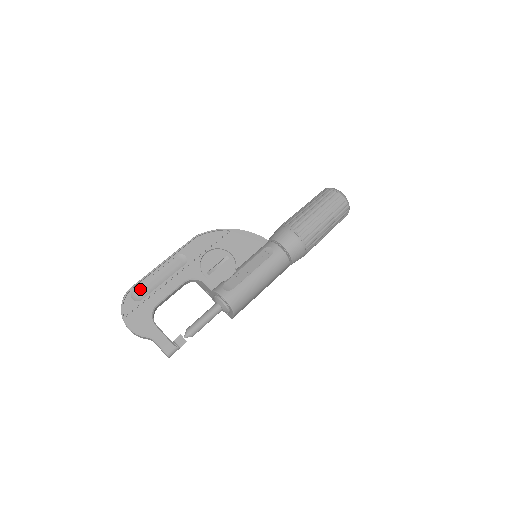
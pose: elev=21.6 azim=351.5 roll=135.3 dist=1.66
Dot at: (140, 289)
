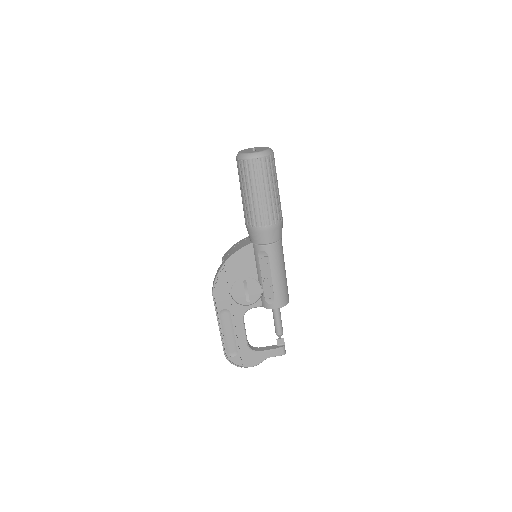
Dot at: (229, 348)
